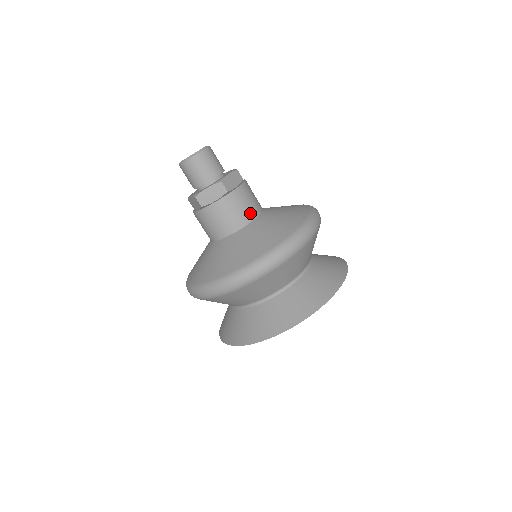
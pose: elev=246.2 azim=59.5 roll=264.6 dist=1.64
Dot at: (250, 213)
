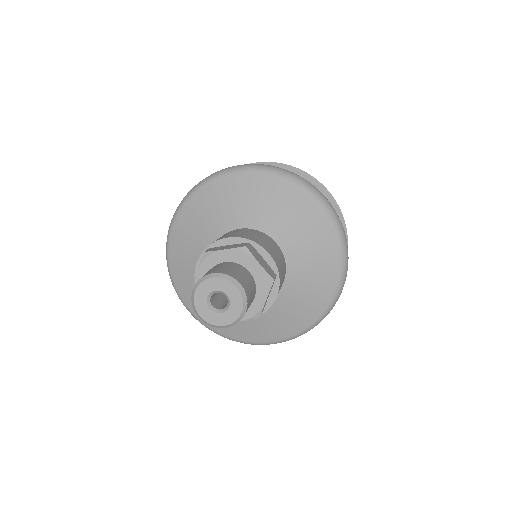
Dot at: occluded
